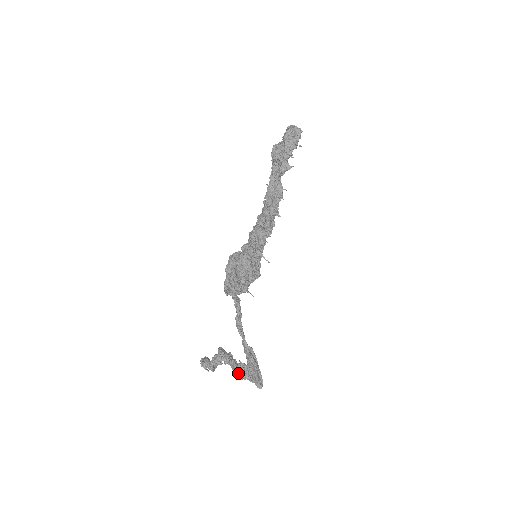
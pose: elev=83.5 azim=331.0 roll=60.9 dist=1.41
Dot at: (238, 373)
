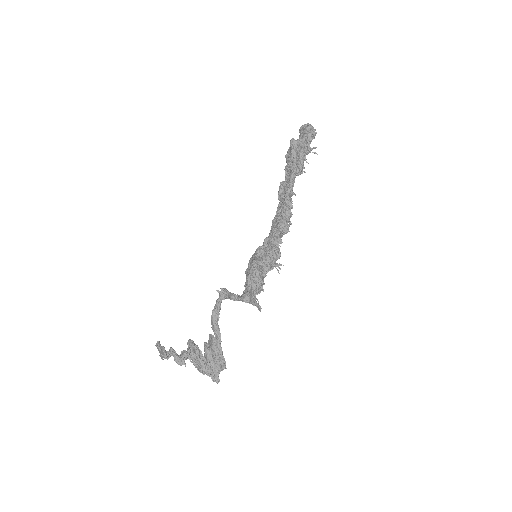
Dot at: (205, 369)
